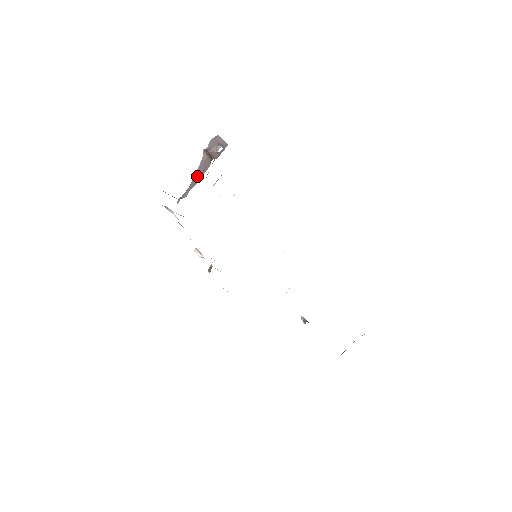
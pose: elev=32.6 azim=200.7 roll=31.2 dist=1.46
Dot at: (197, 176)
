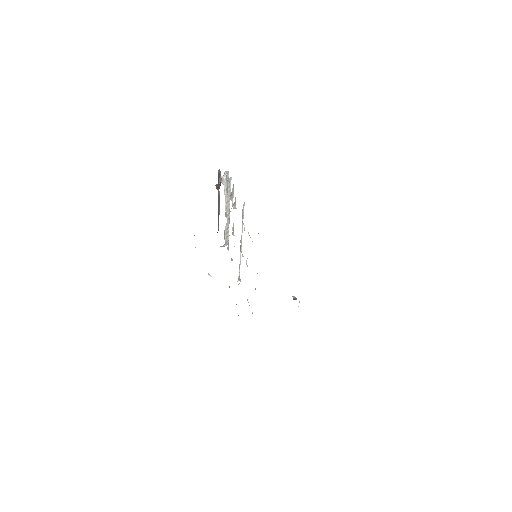
Dot at: (219, 209)
